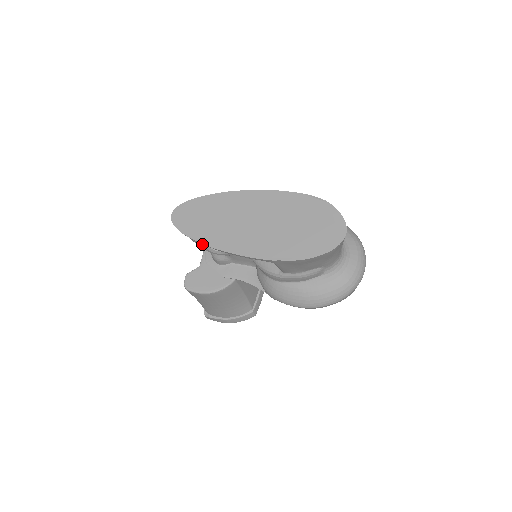
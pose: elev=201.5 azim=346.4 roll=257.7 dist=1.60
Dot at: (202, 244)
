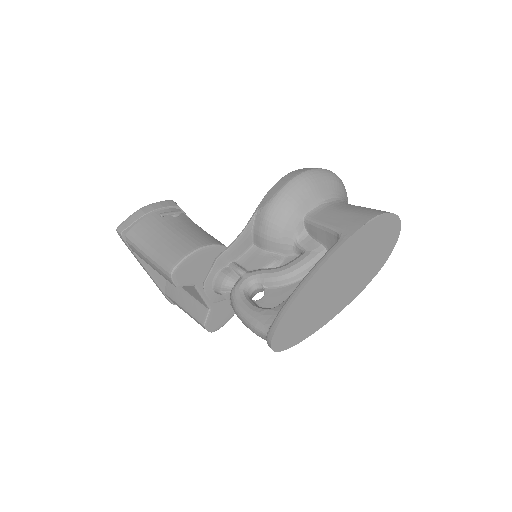
Dot at: occluded
